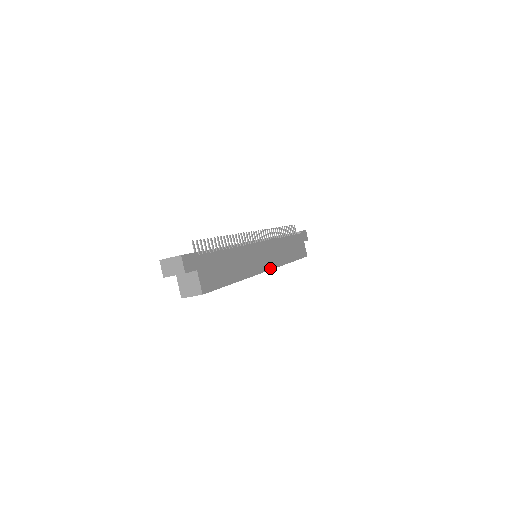
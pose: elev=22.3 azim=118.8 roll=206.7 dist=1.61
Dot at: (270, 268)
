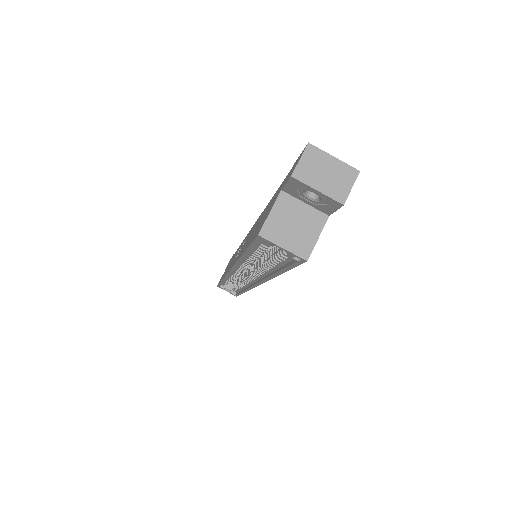
Dot at: occluded
